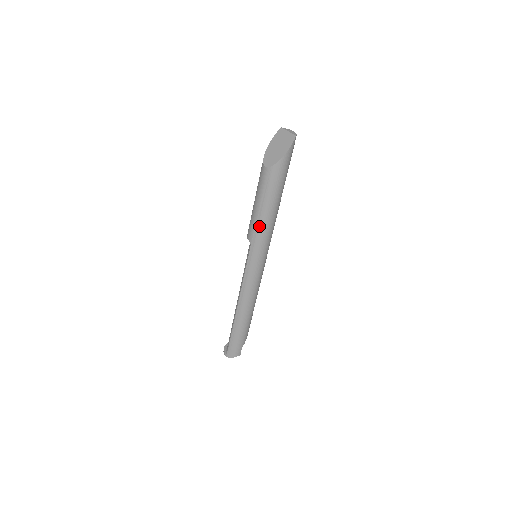
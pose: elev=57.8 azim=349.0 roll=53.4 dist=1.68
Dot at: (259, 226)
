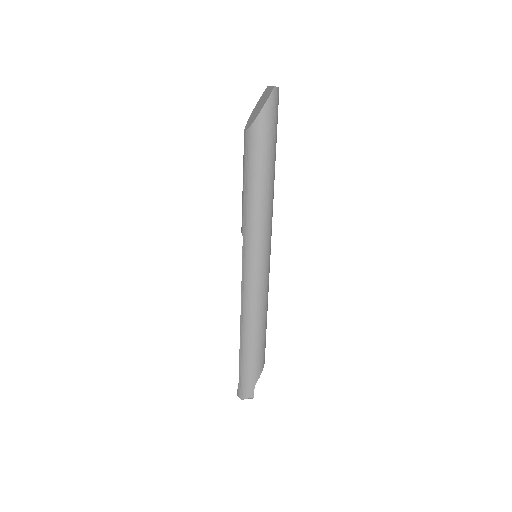
Dot at: (247, 210)
